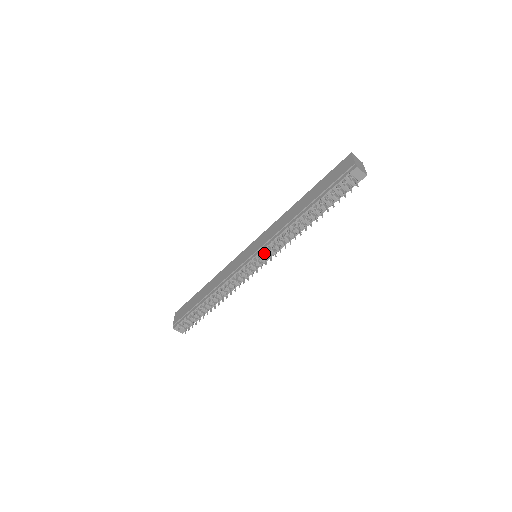
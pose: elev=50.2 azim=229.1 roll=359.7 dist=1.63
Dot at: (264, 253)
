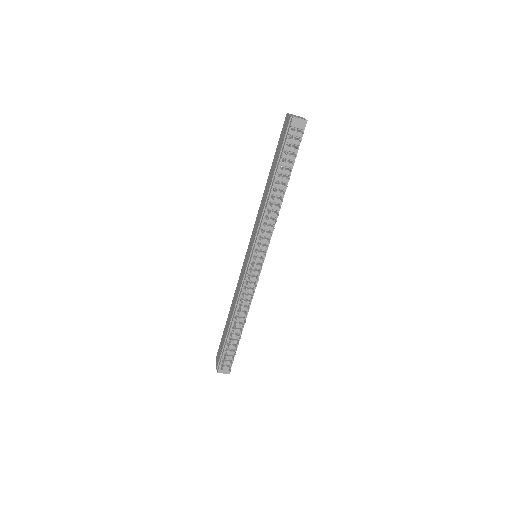
Dot at: (258, 245)
